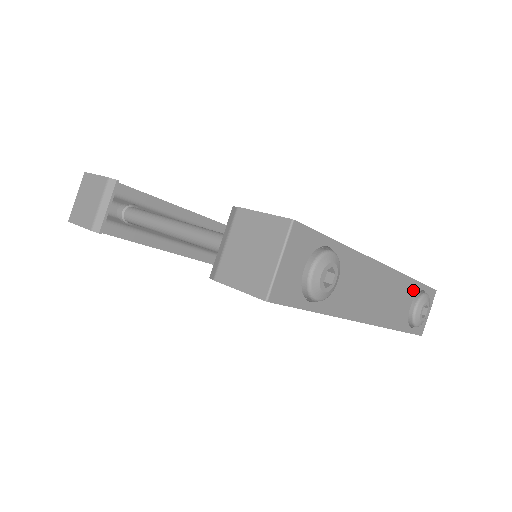
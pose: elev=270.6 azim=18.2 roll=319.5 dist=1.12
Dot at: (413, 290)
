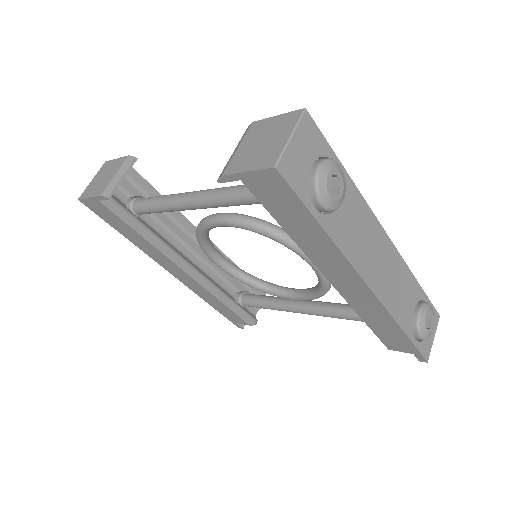
Dot at: (416, 292)
